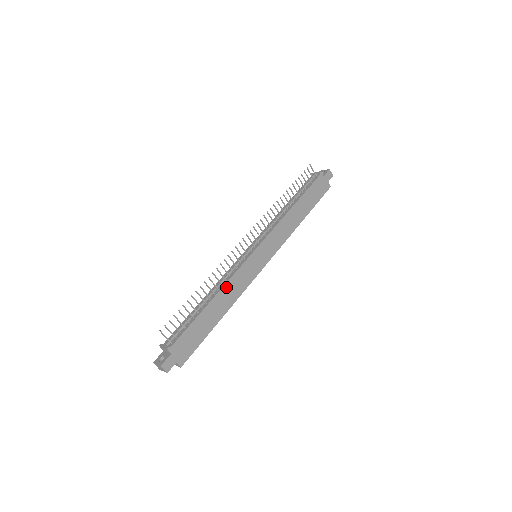
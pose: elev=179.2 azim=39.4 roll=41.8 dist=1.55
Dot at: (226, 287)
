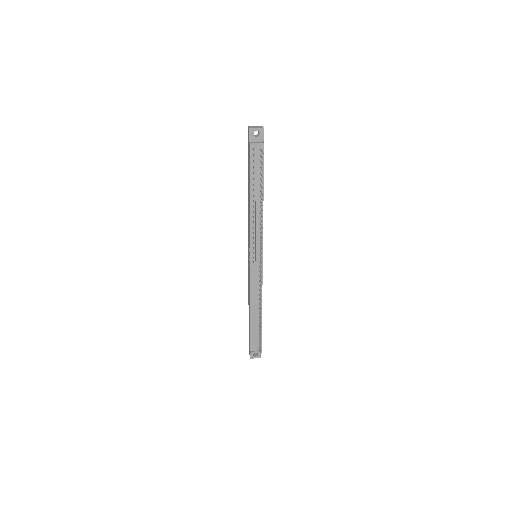
Dot at: occluded
